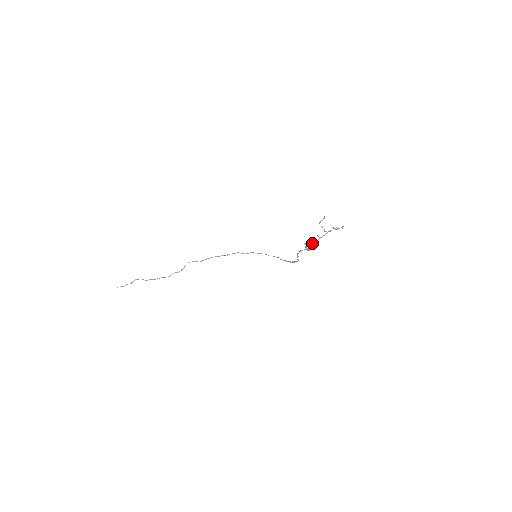
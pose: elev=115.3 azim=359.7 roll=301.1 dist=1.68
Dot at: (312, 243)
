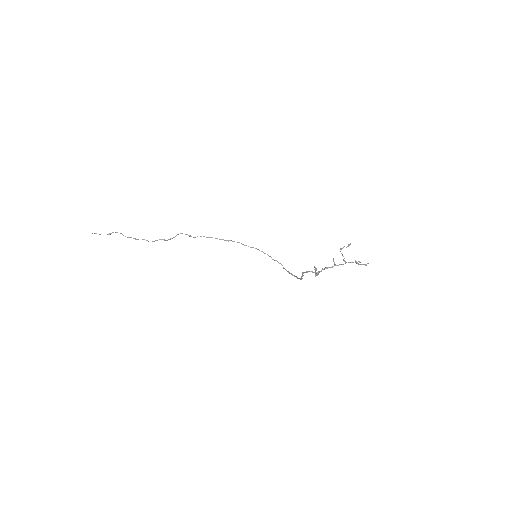
Dot at: (324, 268)
